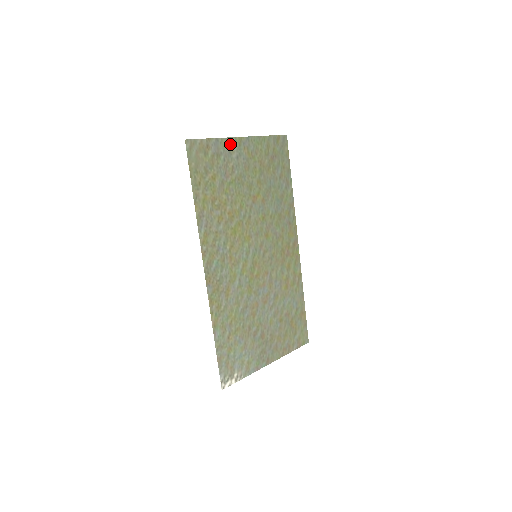
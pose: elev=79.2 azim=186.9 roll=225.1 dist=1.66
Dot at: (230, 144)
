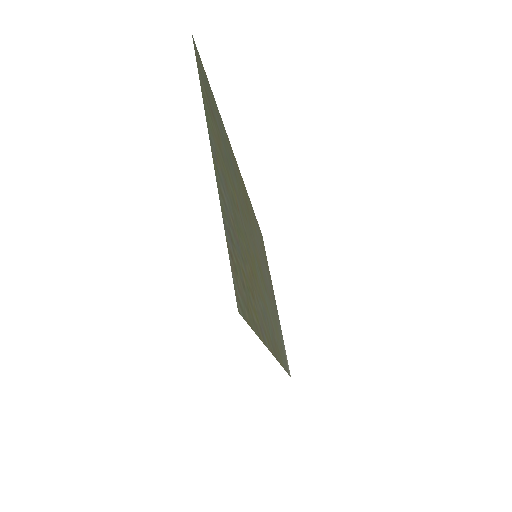
Dot at: (220, 193)
